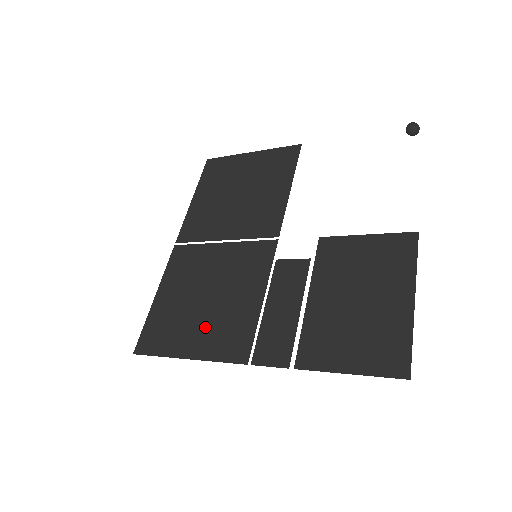
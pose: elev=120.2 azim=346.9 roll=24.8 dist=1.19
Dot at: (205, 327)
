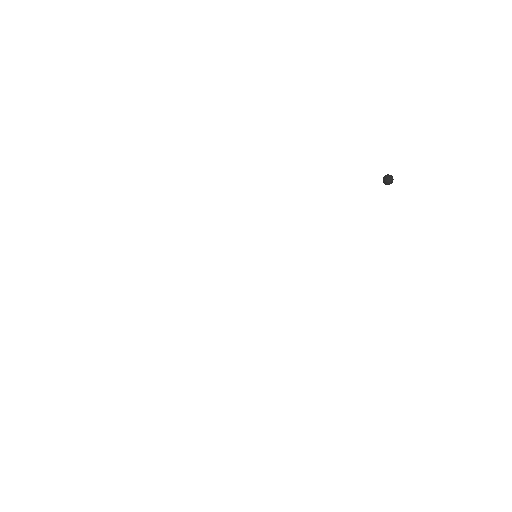
Dot at: occluded
